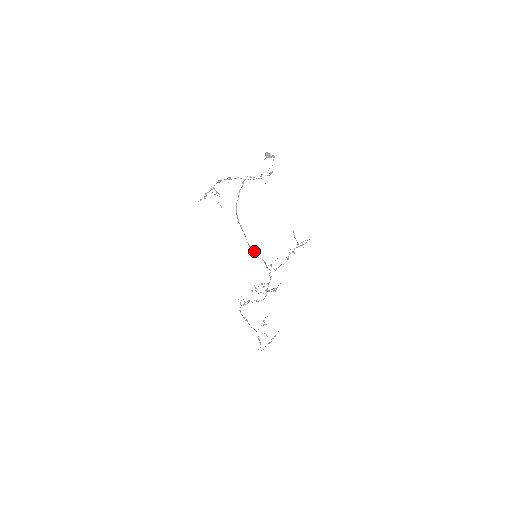
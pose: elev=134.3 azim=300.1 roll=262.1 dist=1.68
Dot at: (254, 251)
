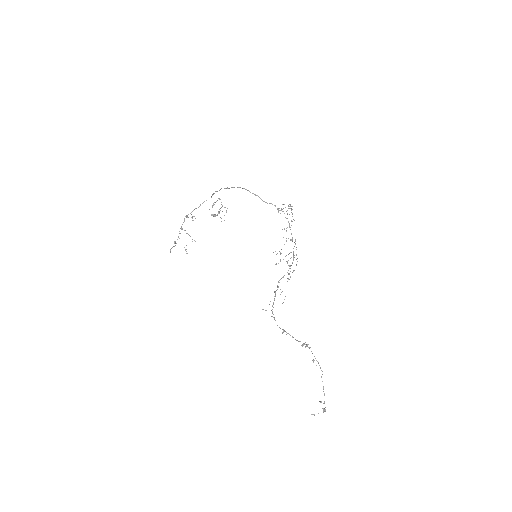
Dot at: (260, 198)
